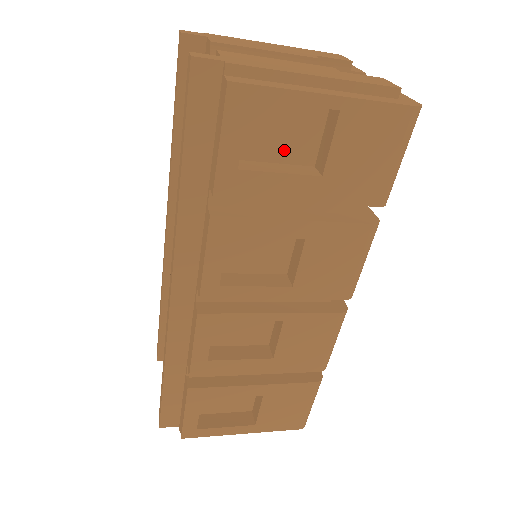
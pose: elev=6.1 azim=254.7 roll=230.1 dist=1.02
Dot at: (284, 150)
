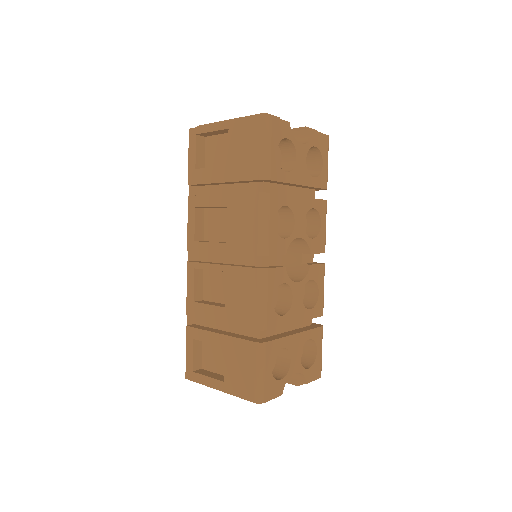
Dot at: (223, 161)
